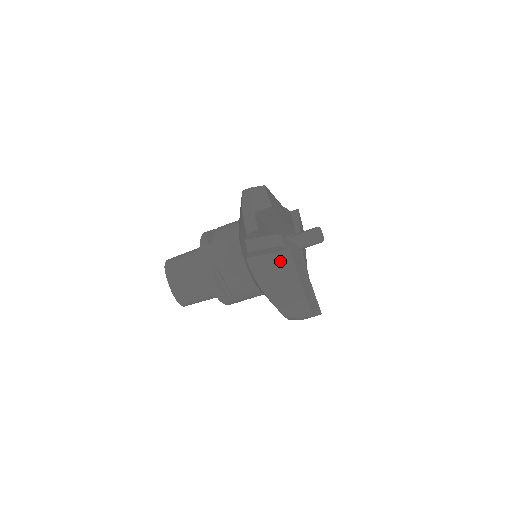
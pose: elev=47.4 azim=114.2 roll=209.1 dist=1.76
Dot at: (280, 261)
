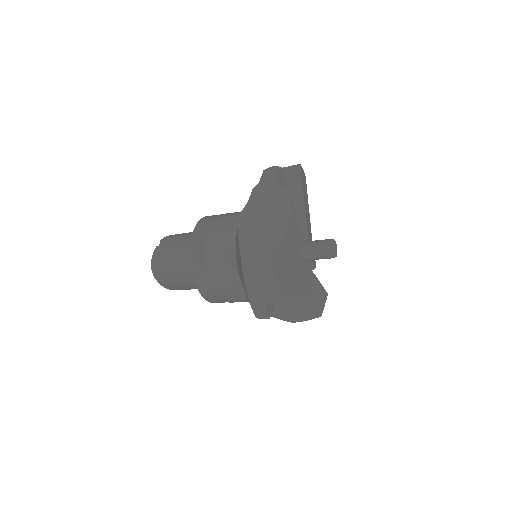
Dot at: occluded
